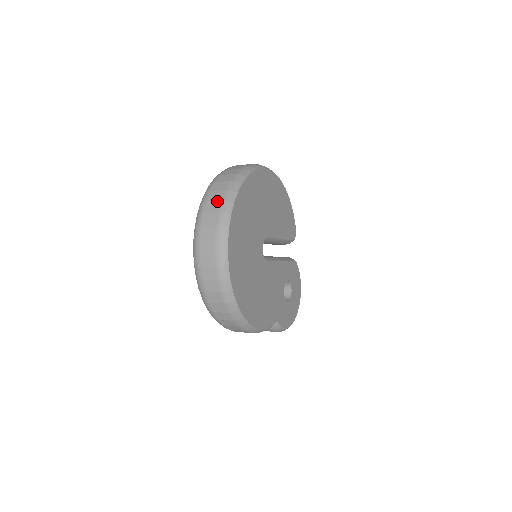
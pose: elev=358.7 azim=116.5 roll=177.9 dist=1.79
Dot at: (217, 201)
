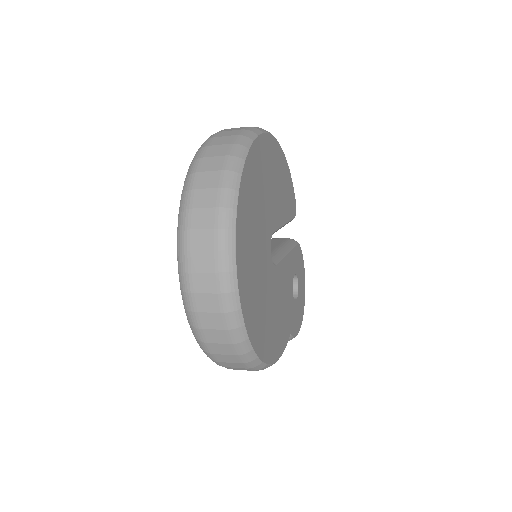
Dot at: (209, 209)
